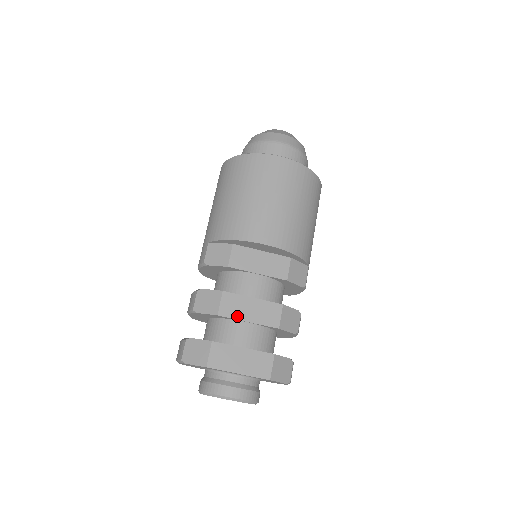
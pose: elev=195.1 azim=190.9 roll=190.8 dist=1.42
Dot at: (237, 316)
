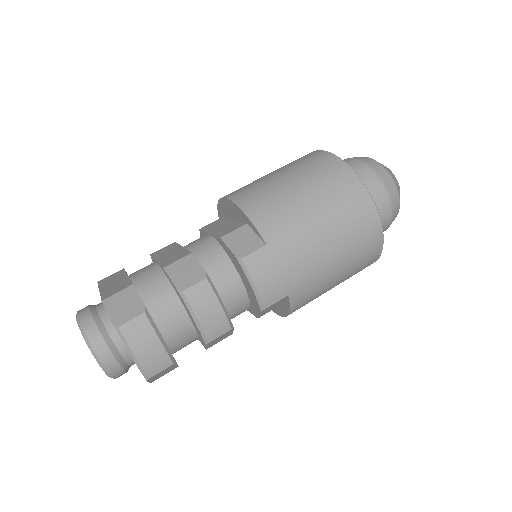
Dot at: (157, 256)
